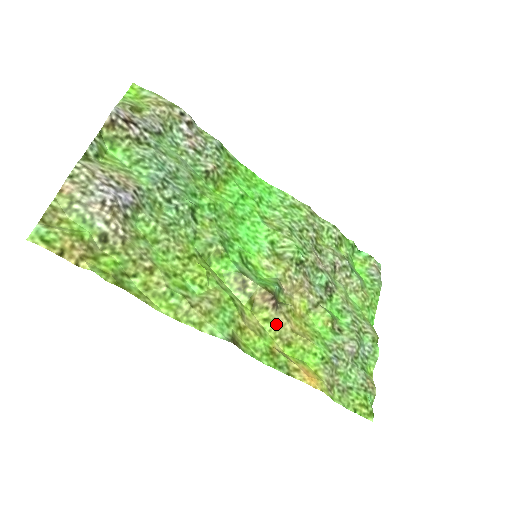
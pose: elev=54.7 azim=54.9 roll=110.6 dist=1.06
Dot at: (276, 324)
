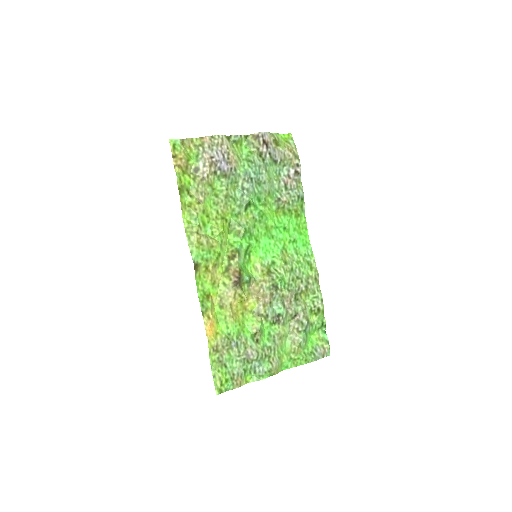
Dot at: (227, 291)
